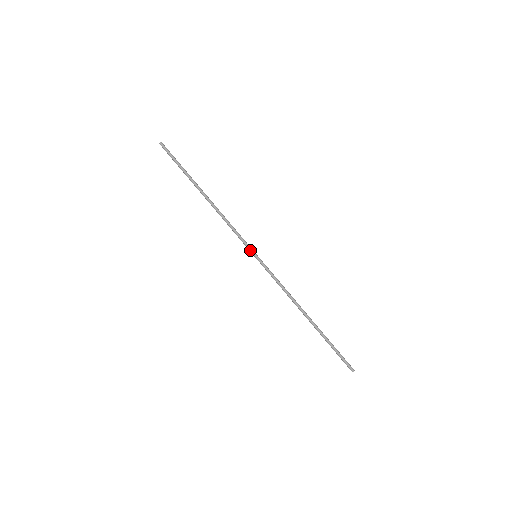
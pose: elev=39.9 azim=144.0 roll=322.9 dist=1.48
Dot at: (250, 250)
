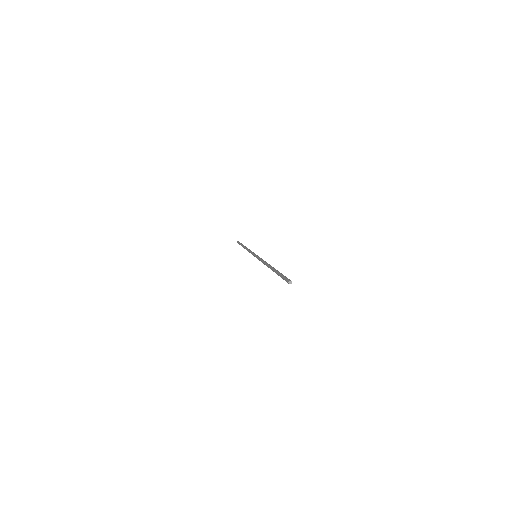
Dot at: (254, 254)
